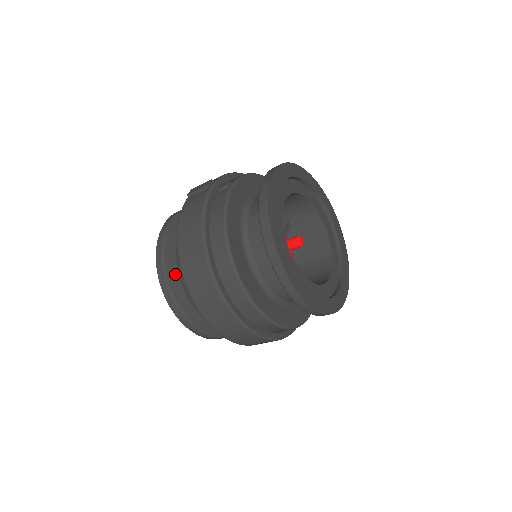
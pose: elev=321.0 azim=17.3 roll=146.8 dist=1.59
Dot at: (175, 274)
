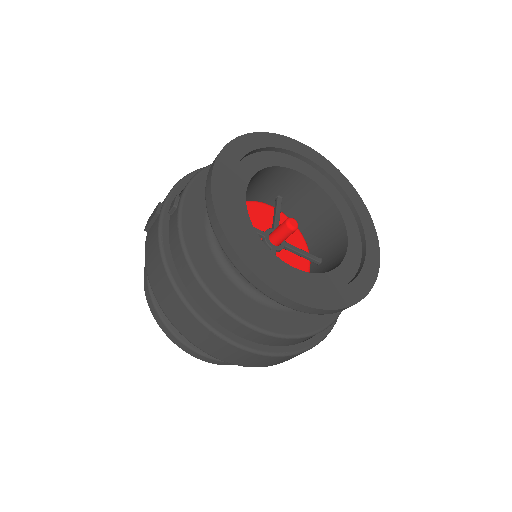
Dot at: occluded
